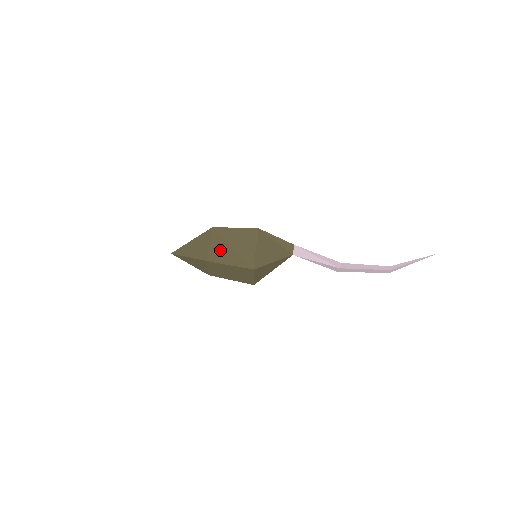
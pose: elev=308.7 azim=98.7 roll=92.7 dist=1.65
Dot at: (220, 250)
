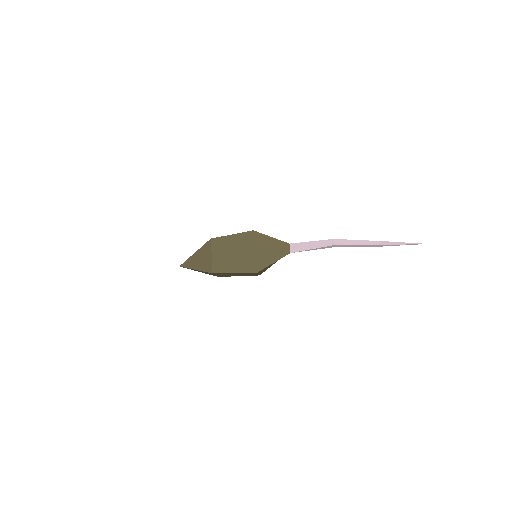
Dot at: occluded
